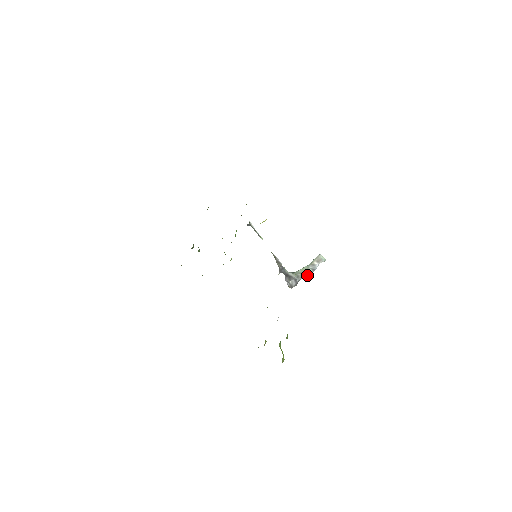
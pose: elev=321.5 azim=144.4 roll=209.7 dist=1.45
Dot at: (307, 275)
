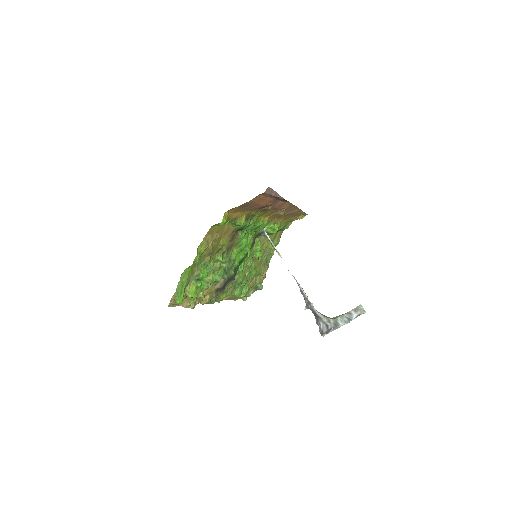
Dot at: (341, 324)
